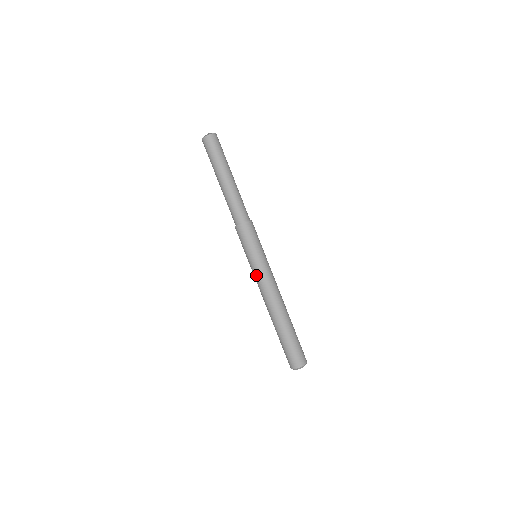
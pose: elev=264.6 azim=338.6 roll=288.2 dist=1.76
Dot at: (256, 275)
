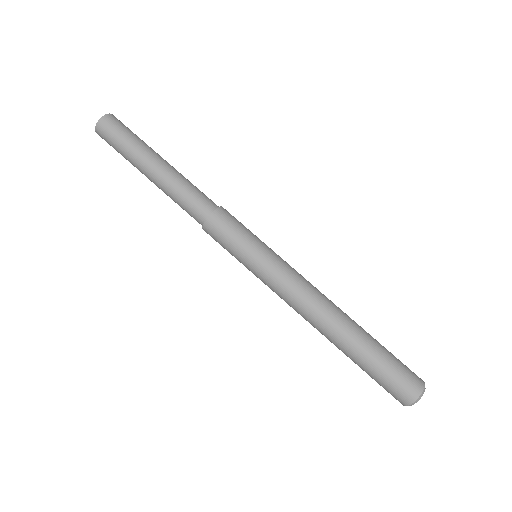
Dot at: (276, 276)
